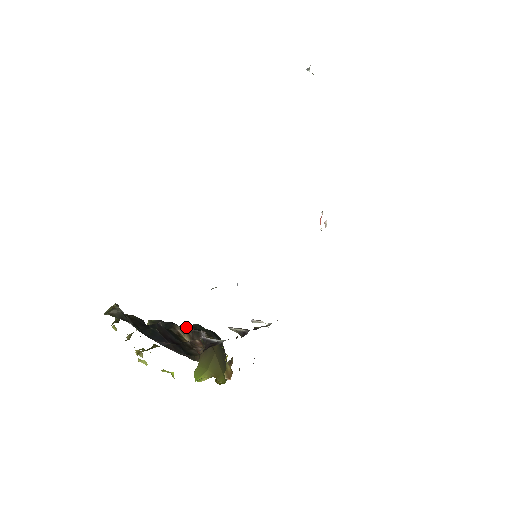
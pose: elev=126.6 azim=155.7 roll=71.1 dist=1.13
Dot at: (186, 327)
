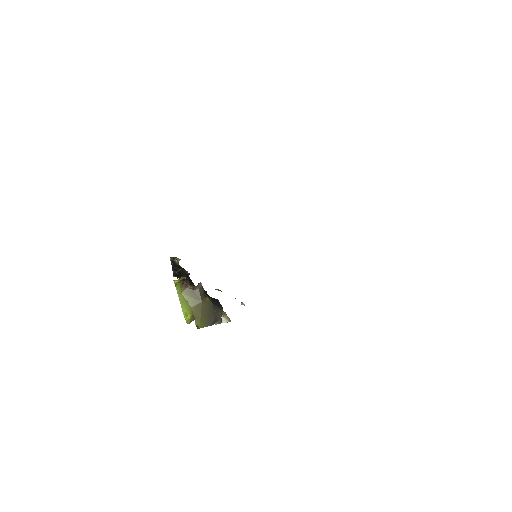
Dot at: occluded
